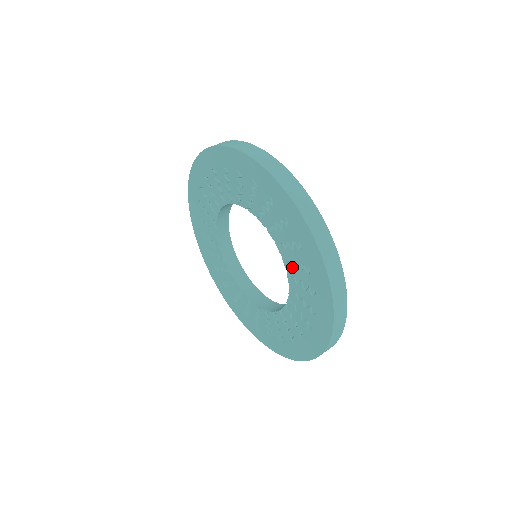
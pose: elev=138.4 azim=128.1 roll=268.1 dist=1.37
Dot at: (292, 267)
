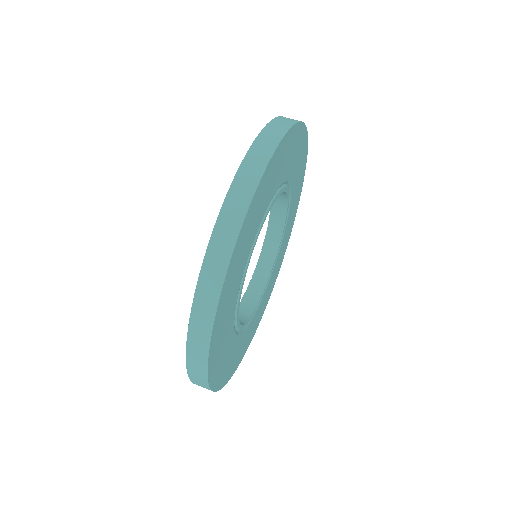
Dot at: occluded
